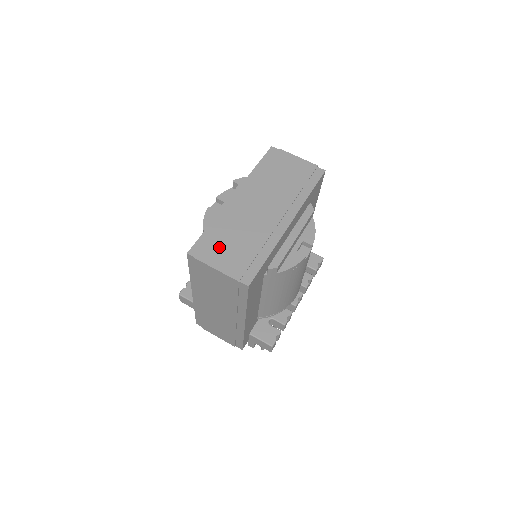
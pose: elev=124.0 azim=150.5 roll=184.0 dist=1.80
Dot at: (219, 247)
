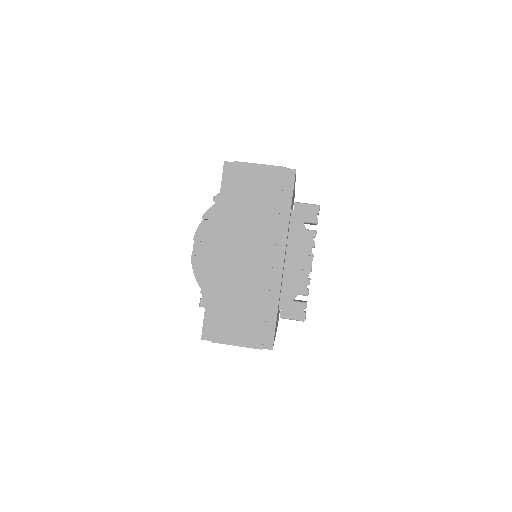
Dot at: (227, 320)
